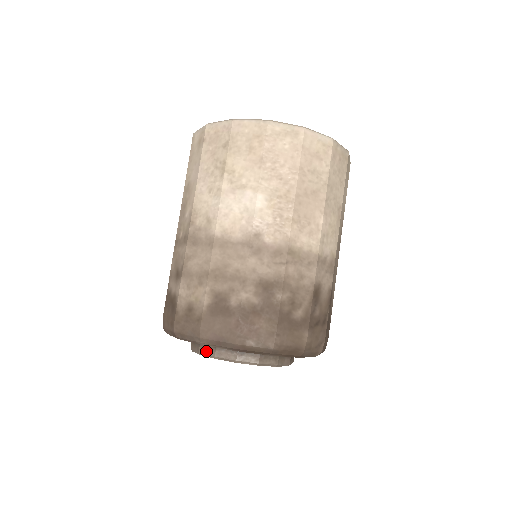
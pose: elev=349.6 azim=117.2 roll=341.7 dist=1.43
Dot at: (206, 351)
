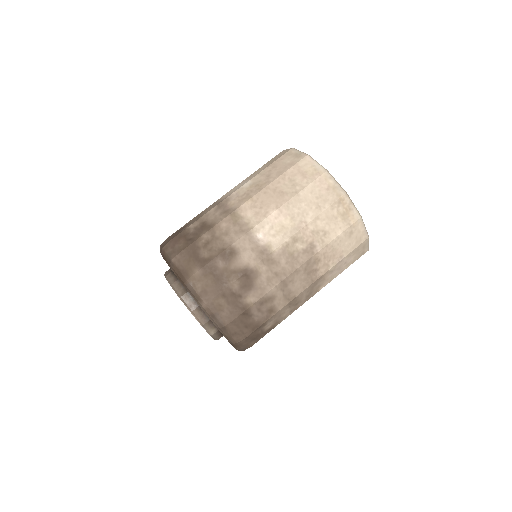
Dot at: occluded
